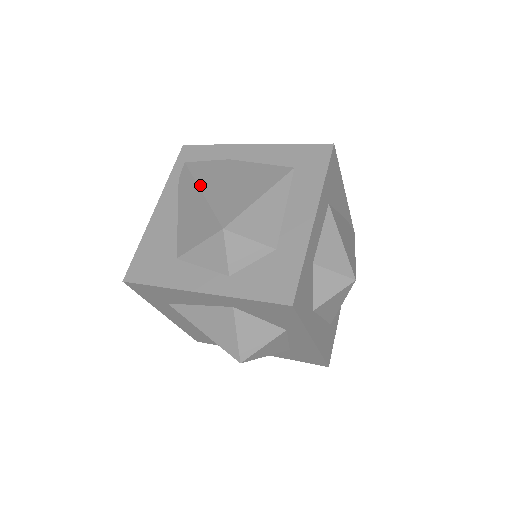
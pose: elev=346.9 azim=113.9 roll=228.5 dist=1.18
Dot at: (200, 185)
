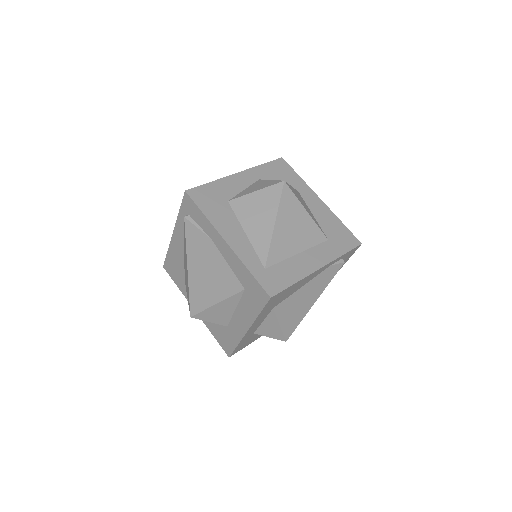
Dot at: (188, 260)
